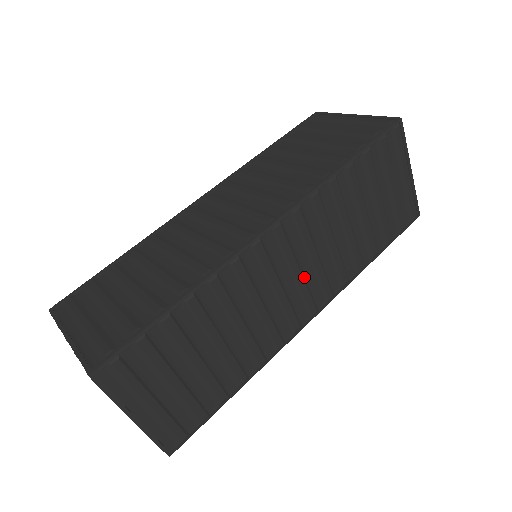
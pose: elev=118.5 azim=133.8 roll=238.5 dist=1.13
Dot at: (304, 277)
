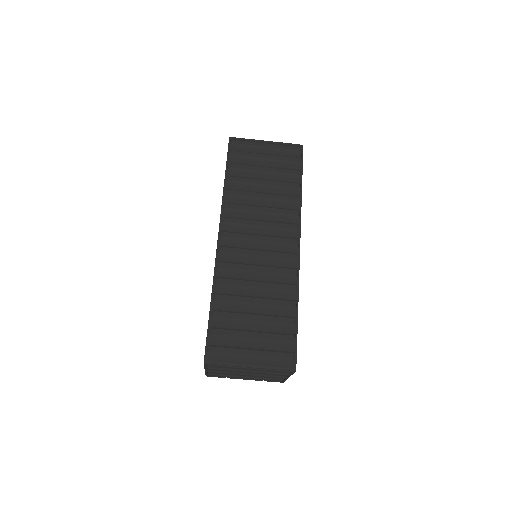
Dot at: (267, 235)
